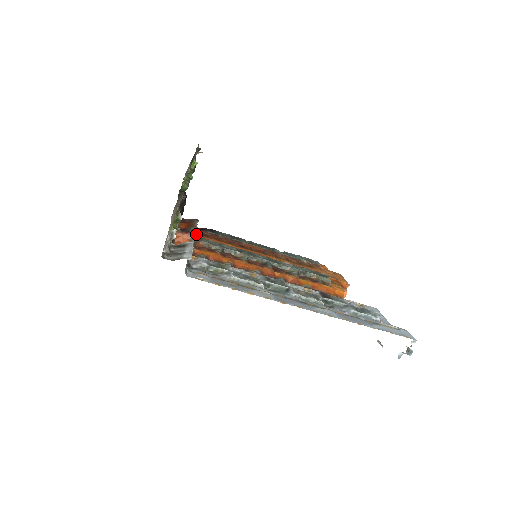
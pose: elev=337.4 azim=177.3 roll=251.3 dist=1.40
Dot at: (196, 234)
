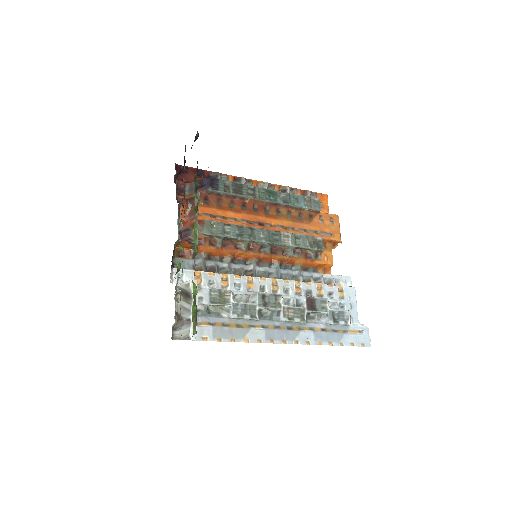
Dot at: occluded
